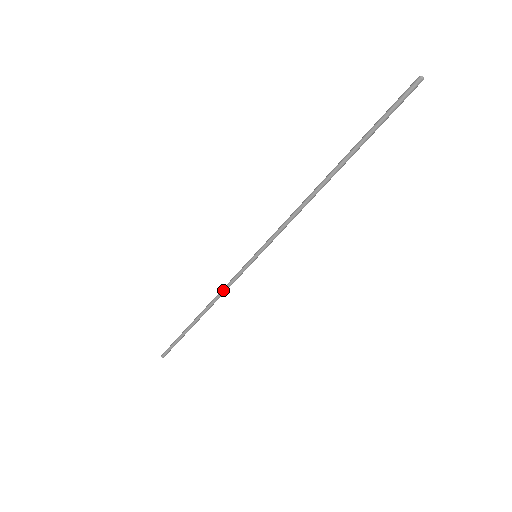
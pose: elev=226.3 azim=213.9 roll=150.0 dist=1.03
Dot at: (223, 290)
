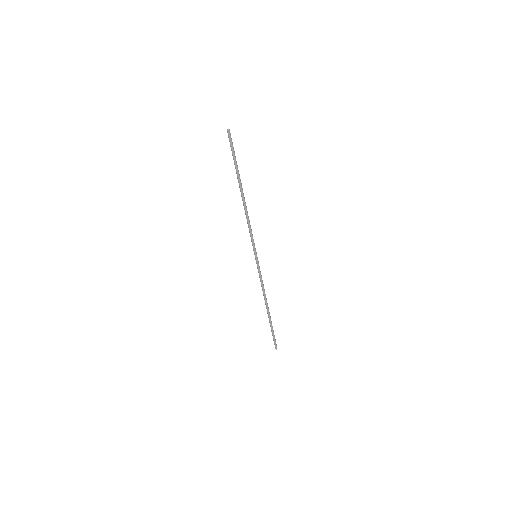
Dot at: (261, 286)
